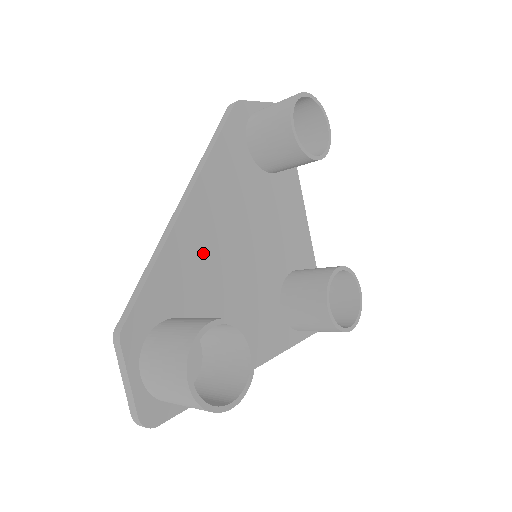
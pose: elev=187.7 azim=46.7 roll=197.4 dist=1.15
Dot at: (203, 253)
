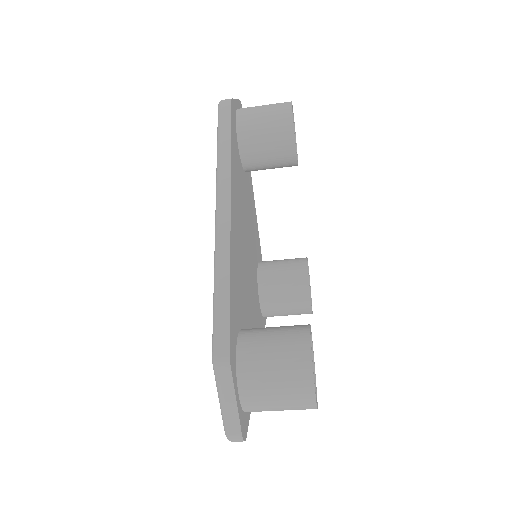
Dot at: (239, 261)
